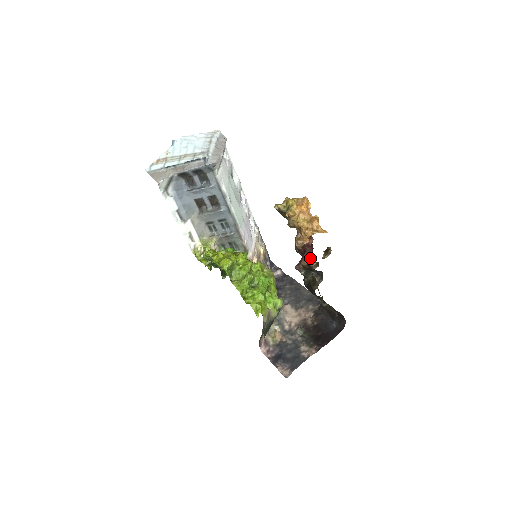
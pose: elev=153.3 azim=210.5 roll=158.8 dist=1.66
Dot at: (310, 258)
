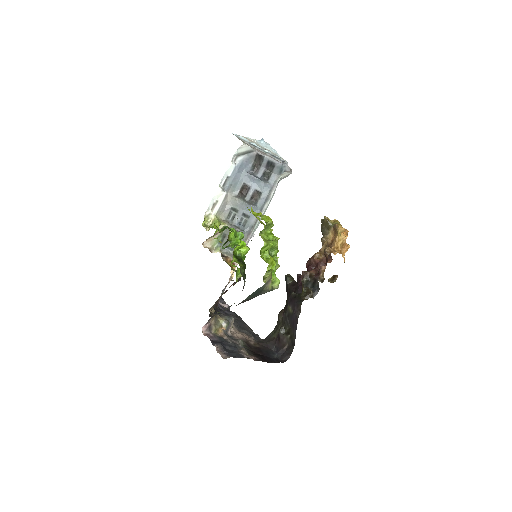
Dot at: (324, 270)
